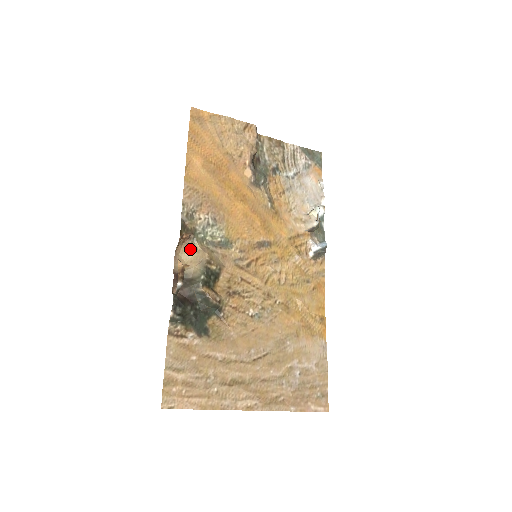
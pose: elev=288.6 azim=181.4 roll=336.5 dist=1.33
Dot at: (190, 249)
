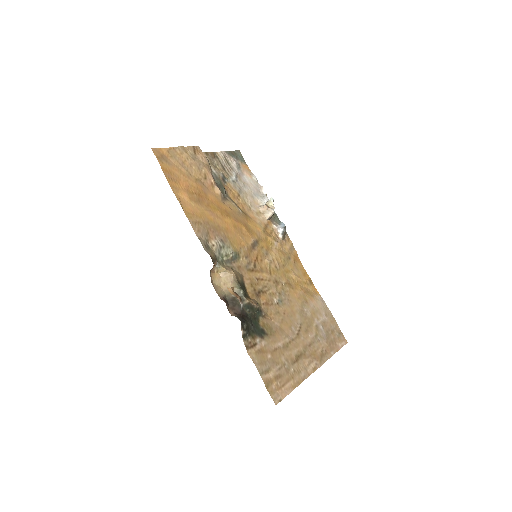
Dot at: (217, 274)
